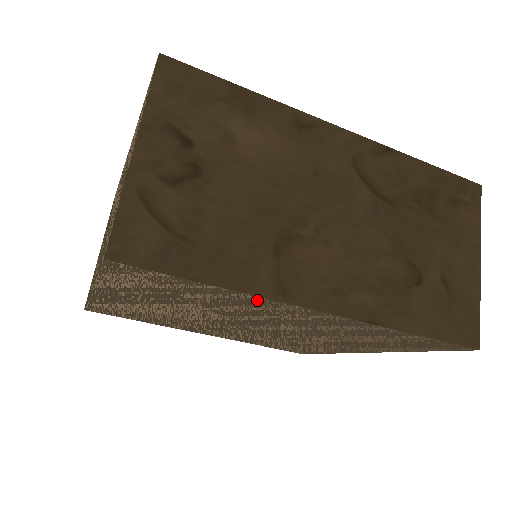
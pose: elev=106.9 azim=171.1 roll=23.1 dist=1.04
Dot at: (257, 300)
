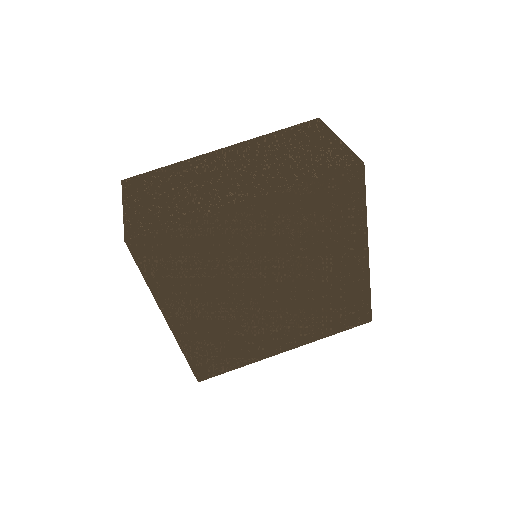
Dot at: (359, 233)
